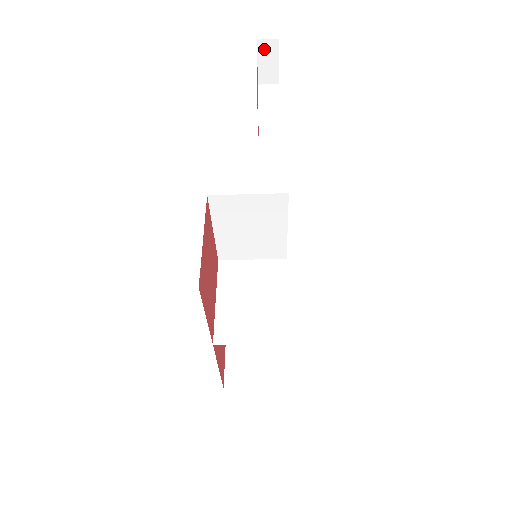
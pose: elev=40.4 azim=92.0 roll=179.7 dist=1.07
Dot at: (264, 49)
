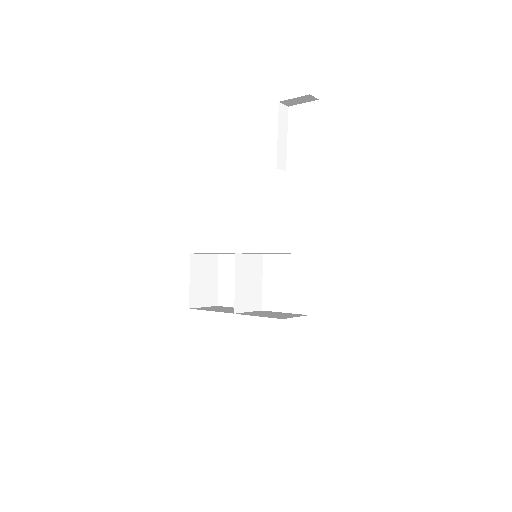
Dot at: (306, 97)
